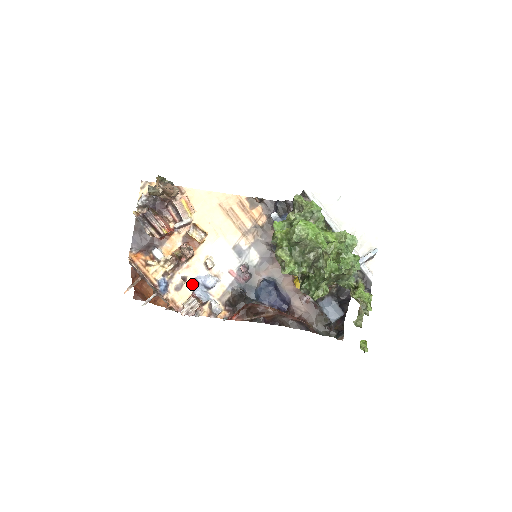
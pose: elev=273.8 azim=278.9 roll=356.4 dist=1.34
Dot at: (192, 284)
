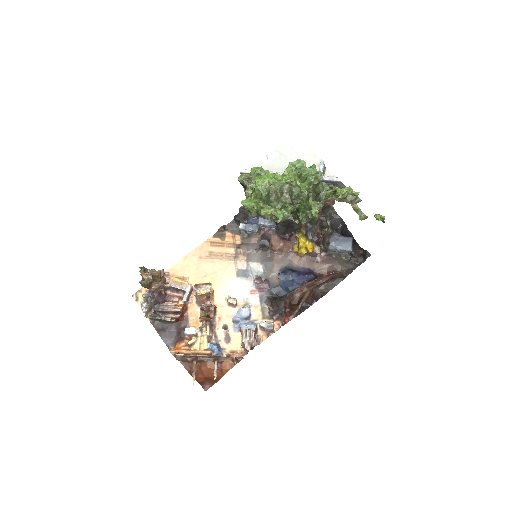
Dot at: (234, 327)
